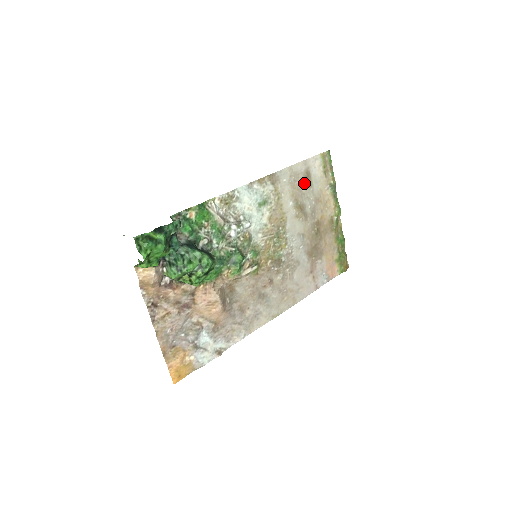
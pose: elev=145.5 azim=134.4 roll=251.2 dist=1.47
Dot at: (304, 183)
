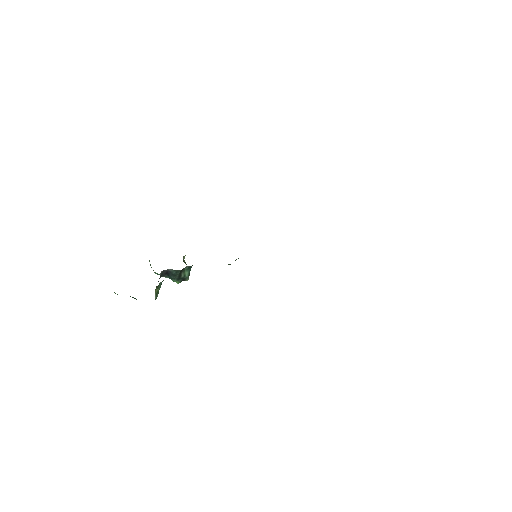
Dot at: occluded
